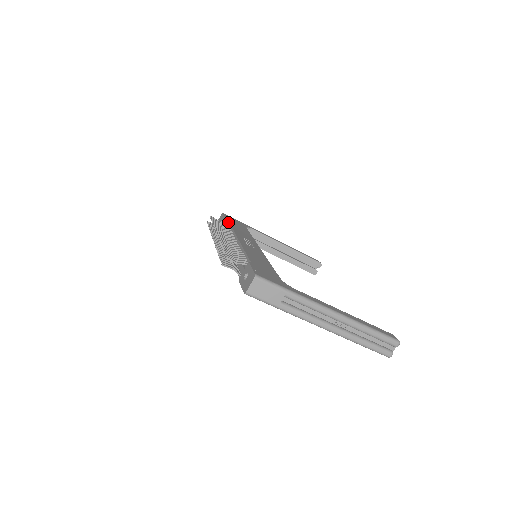
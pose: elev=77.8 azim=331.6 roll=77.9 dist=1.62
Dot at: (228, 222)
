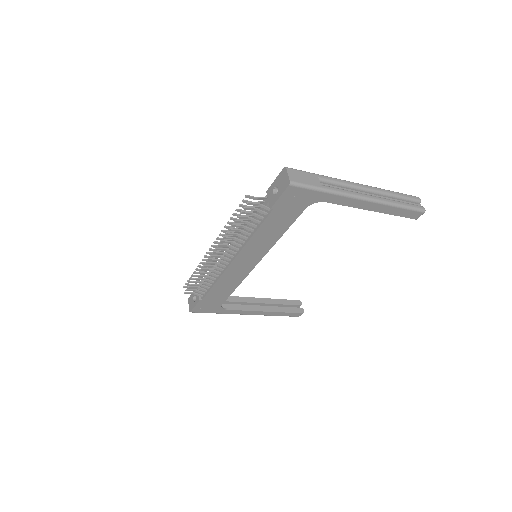
Dot at: occluded
